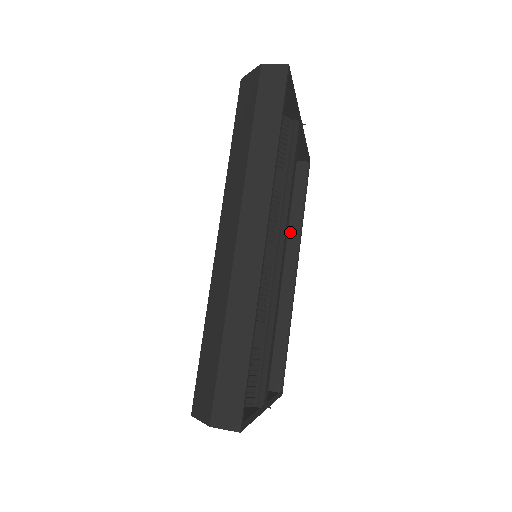
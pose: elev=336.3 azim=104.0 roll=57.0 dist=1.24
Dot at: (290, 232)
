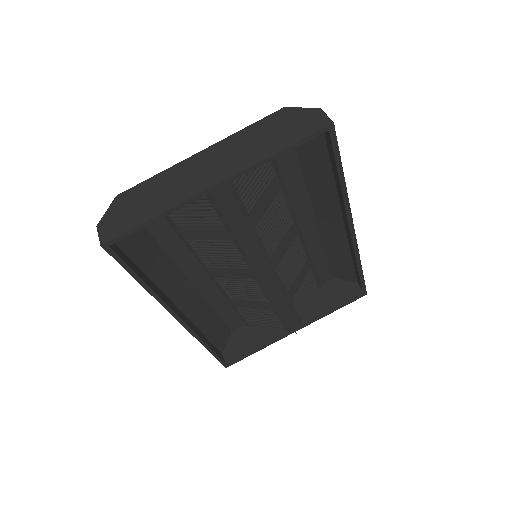
Dot at: (339, 191)
